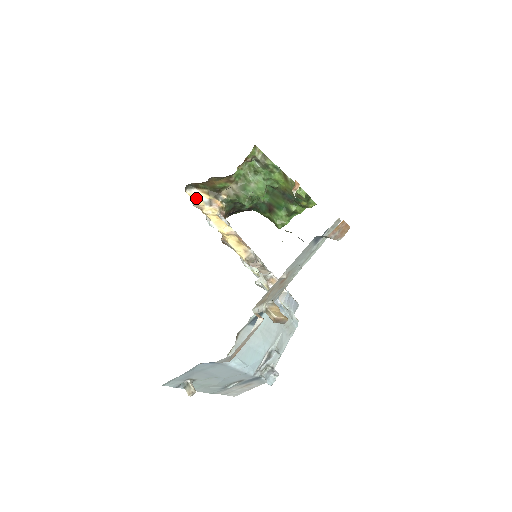
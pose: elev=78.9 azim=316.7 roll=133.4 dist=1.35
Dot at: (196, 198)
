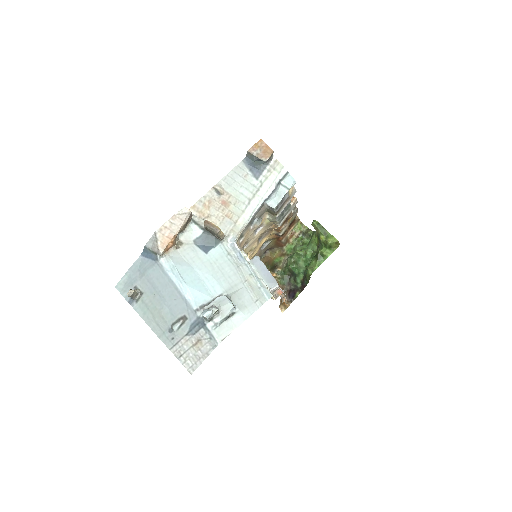
Dot at: occluded
